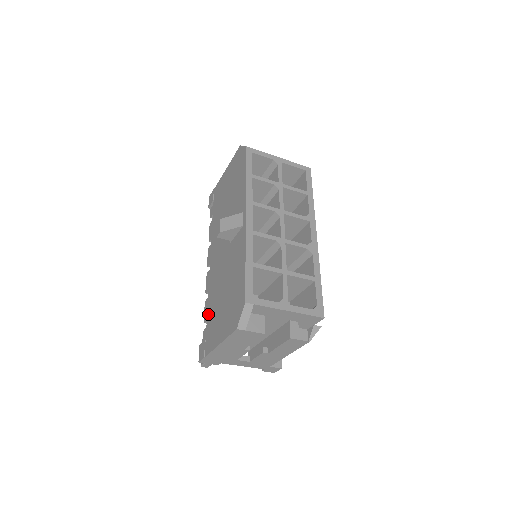
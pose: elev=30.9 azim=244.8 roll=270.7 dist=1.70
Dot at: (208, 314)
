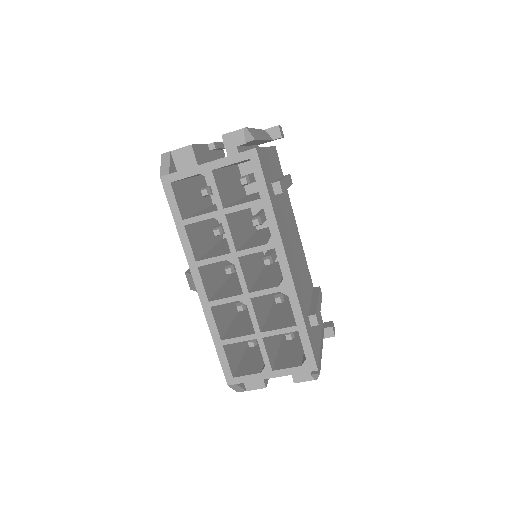
Dot at: occluded
